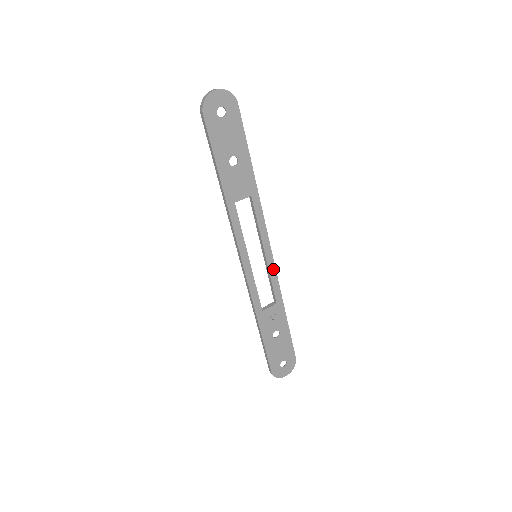
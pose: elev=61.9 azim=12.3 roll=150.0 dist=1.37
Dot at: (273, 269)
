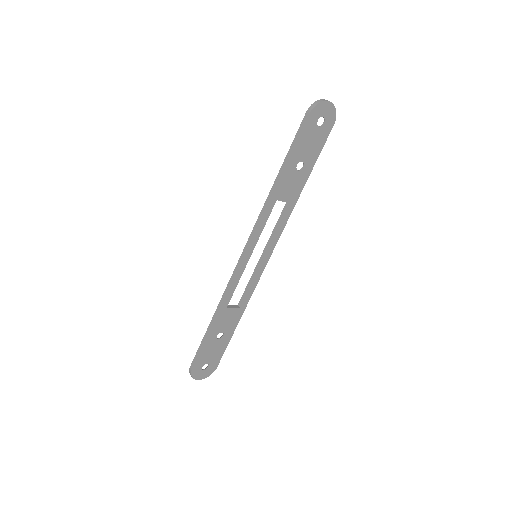
Dot at: (259, 276)
